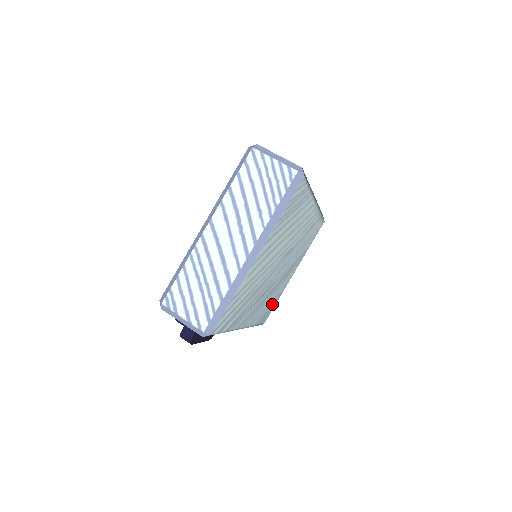
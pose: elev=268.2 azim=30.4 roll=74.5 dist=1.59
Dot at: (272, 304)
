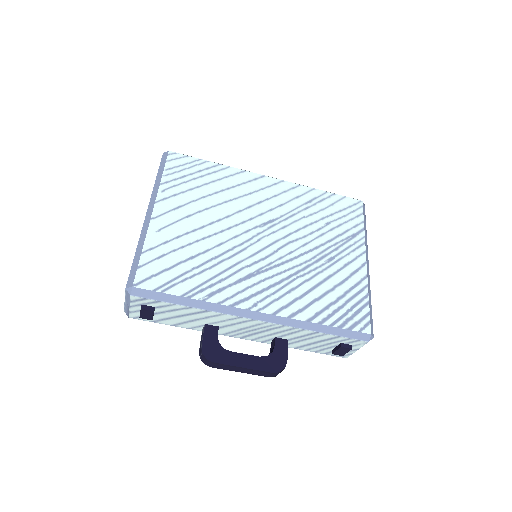
Dot at: (348, 300)
